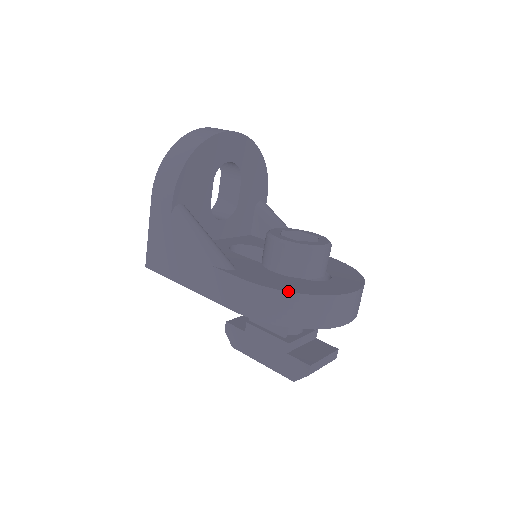
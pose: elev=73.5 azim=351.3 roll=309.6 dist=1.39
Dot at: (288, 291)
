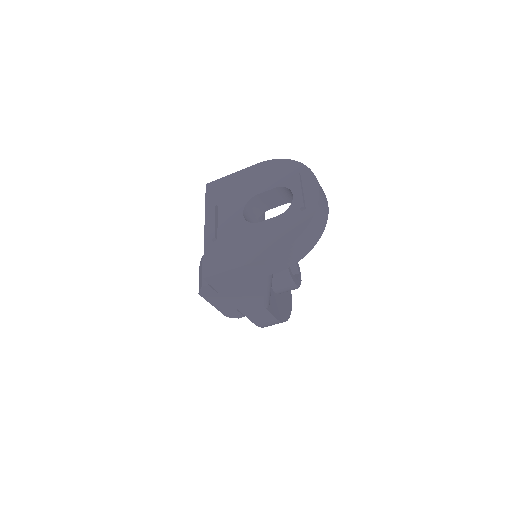
Dot at: occluded
